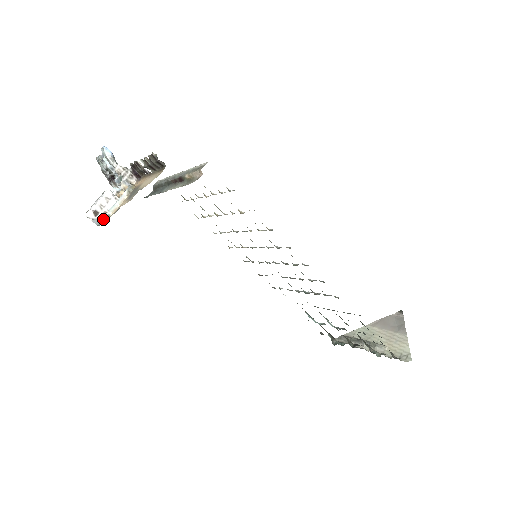
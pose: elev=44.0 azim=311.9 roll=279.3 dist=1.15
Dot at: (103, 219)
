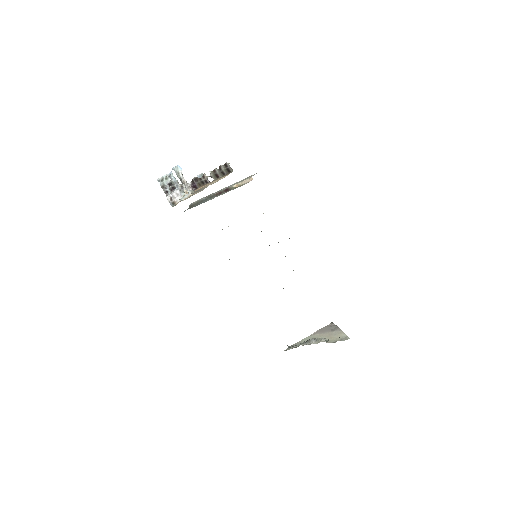
Dot at: (174, 204)
